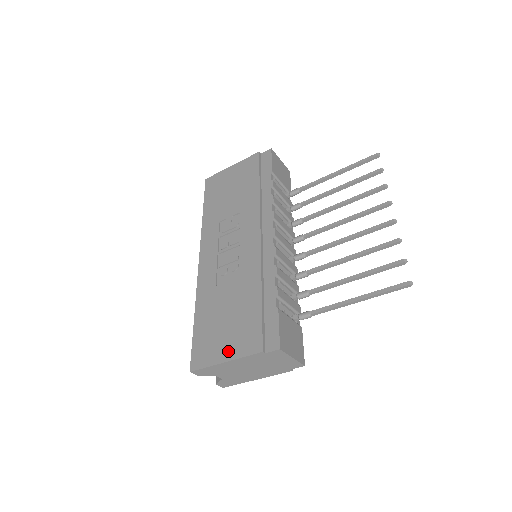
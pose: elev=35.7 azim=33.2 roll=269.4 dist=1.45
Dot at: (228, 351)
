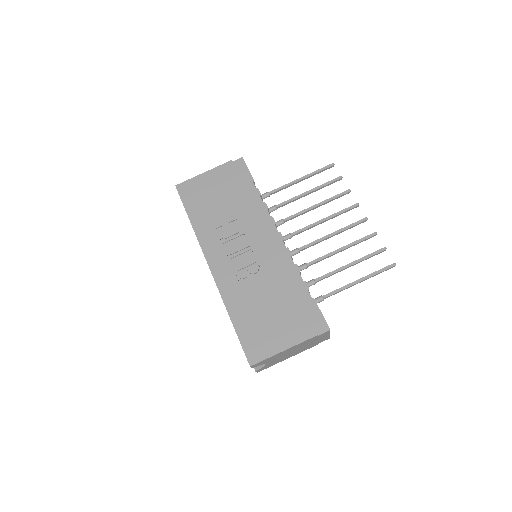
Dot at: (283, 341)
